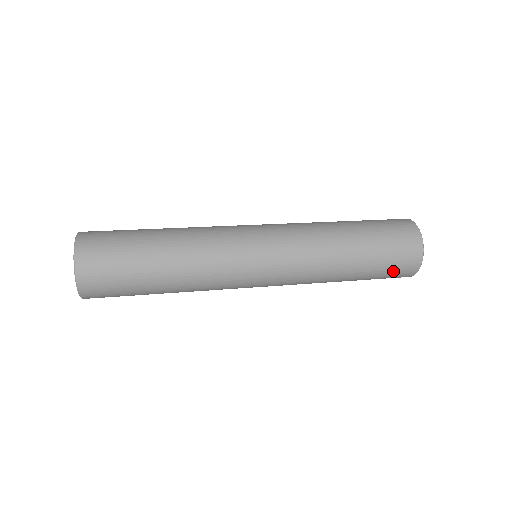
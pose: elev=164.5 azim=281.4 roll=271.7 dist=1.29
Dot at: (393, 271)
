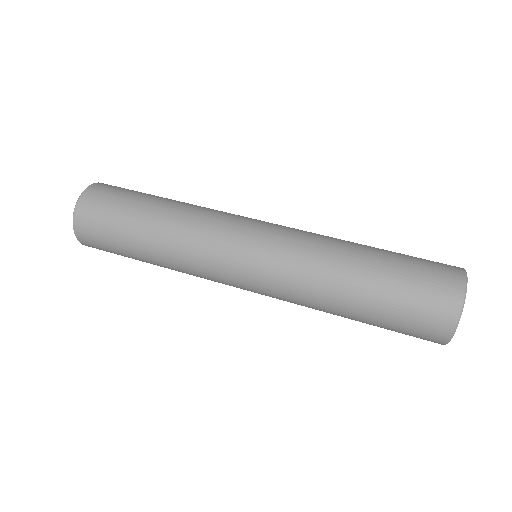
Dot at: (407, 334)
